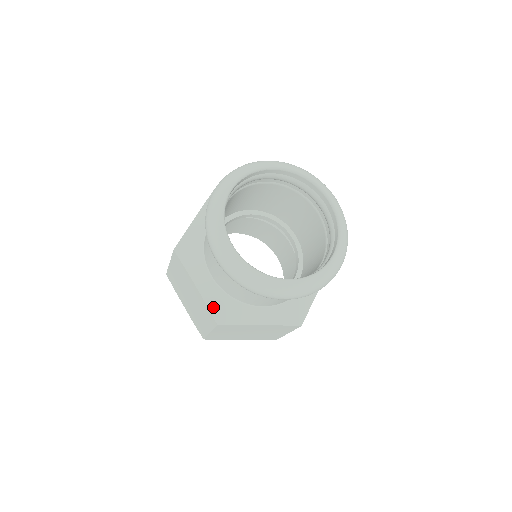
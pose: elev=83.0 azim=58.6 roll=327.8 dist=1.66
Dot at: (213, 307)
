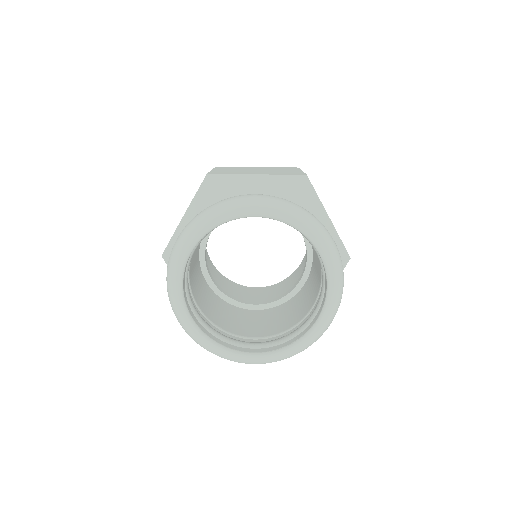
Dot at: occluded
